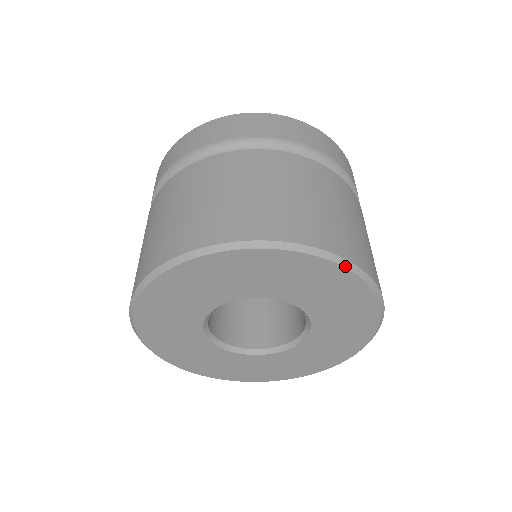
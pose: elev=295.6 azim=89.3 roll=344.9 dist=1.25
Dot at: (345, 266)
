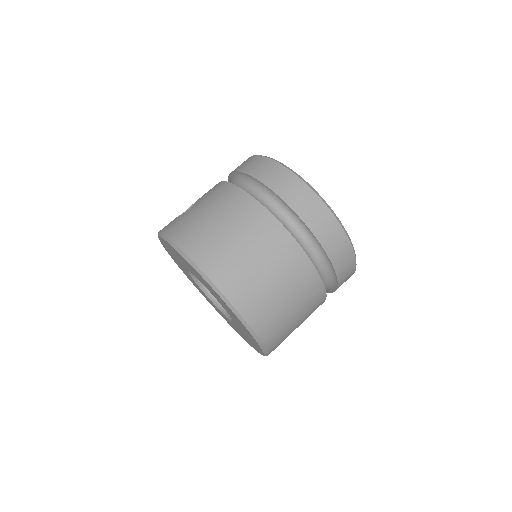
Dot at: (259, 344)
